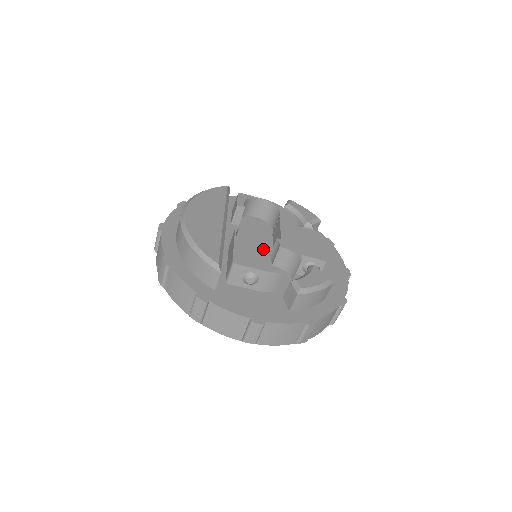
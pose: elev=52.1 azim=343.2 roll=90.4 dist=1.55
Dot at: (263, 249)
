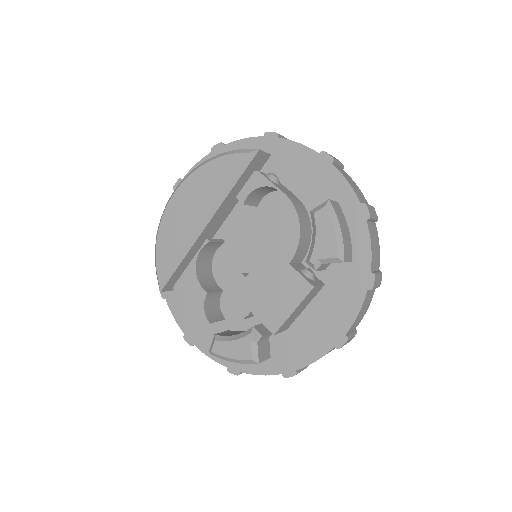
Dot at: (258, 257)
